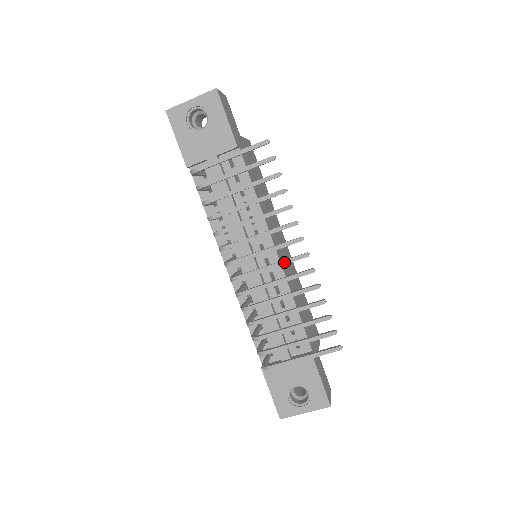
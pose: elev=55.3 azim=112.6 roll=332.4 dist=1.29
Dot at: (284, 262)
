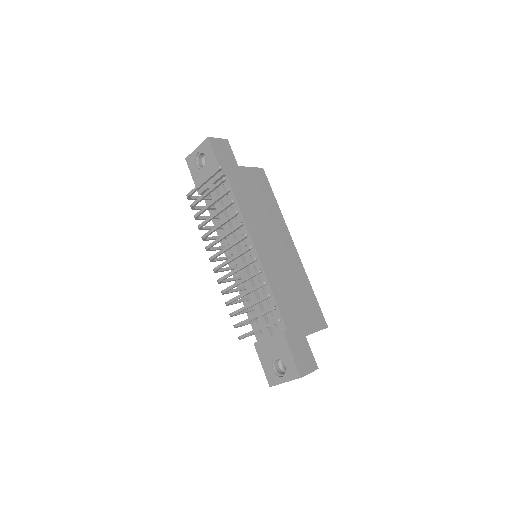
Dot at: (238, 254)
